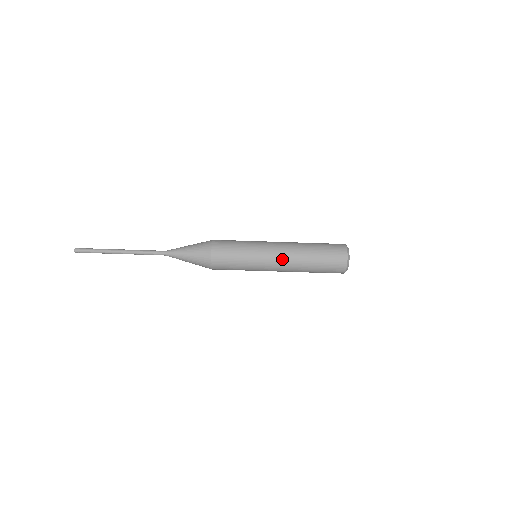
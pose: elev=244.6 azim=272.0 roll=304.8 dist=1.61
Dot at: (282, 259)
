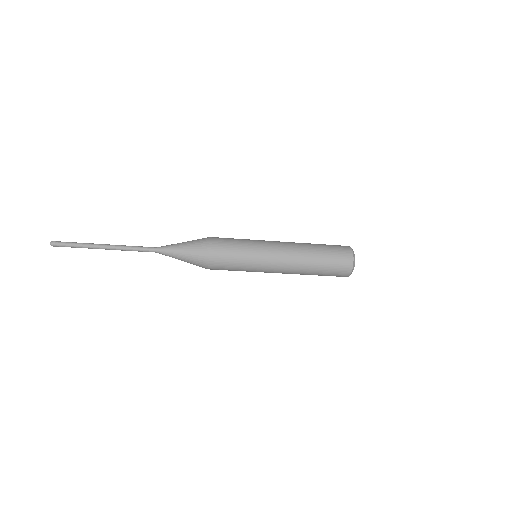
Dot at: (284, 271)
